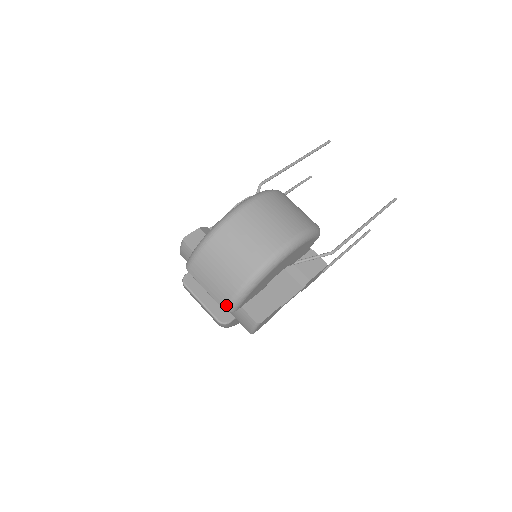
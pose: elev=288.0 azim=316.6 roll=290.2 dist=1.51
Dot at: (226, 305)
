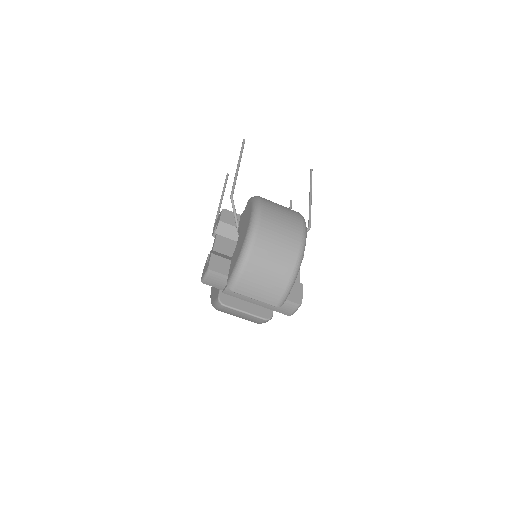
Dot at: (279, 302)
